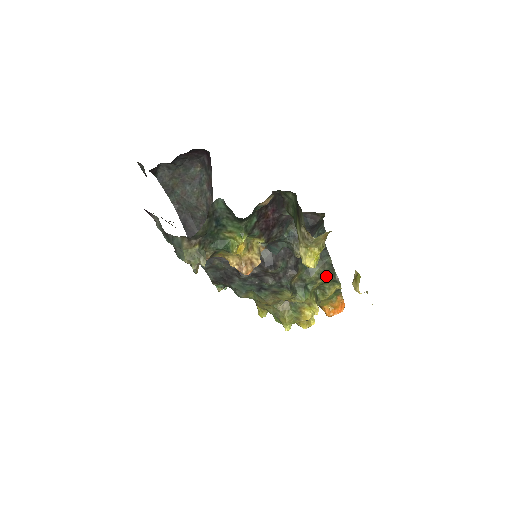
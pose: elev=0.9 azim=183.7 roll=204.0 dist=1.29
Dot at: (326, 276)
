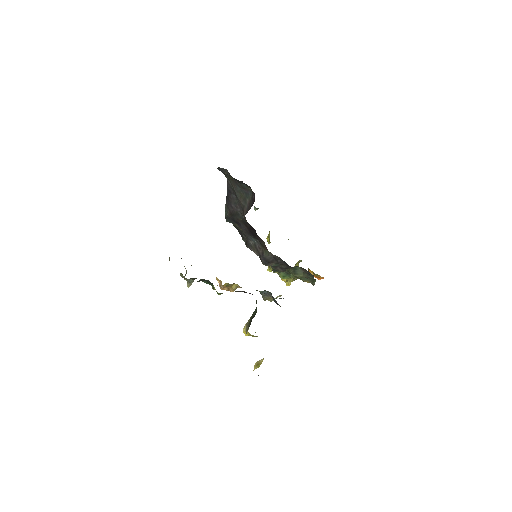
Dot at: (306, 280)
